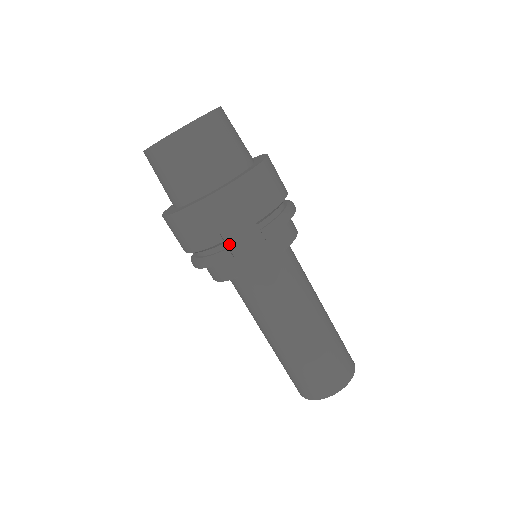
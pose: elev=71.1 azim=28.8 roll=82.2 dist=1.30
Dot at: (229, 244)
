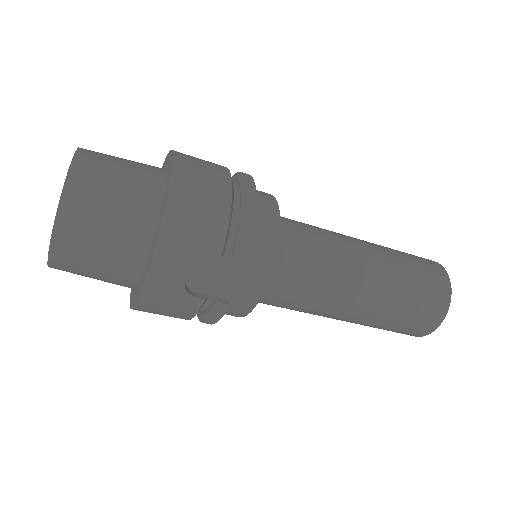
Dot at: (214, 293)
